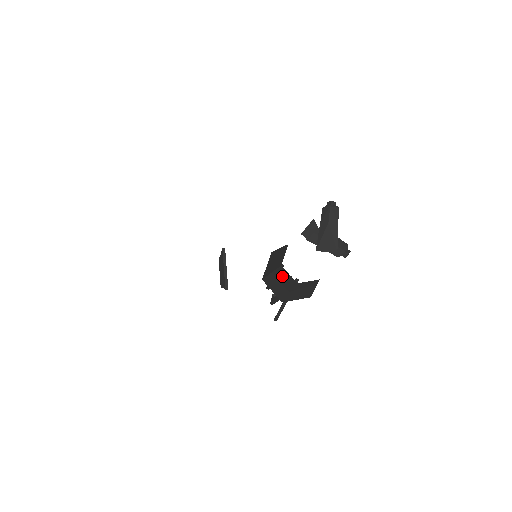
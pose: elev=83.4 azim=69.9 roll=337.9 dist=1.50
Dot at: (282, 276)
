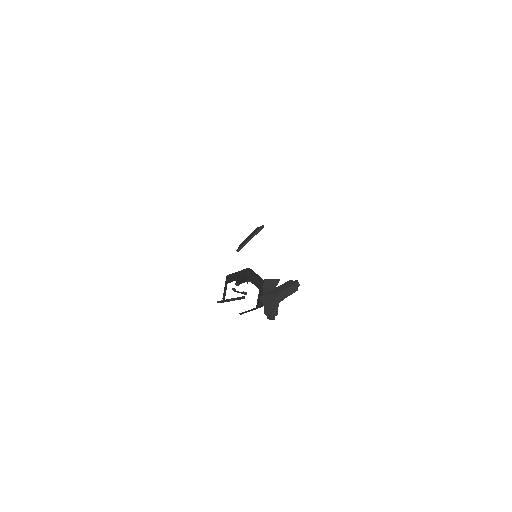
Dot at: occluded
